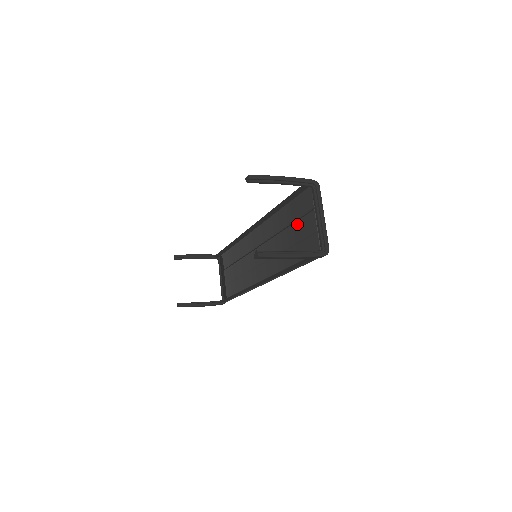
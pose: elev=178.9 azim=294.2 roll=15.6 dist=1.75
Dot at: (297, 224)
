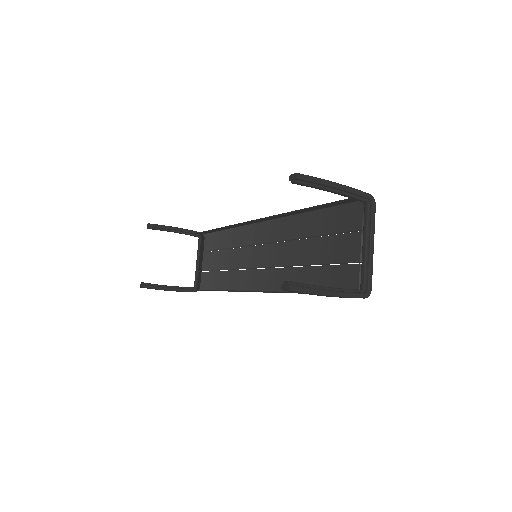
Dot at: (329, 241)
